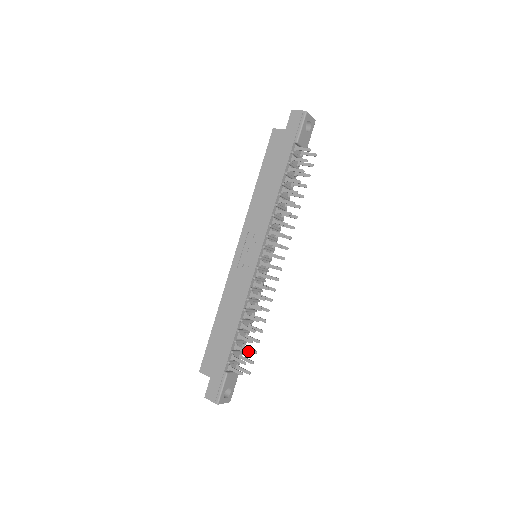
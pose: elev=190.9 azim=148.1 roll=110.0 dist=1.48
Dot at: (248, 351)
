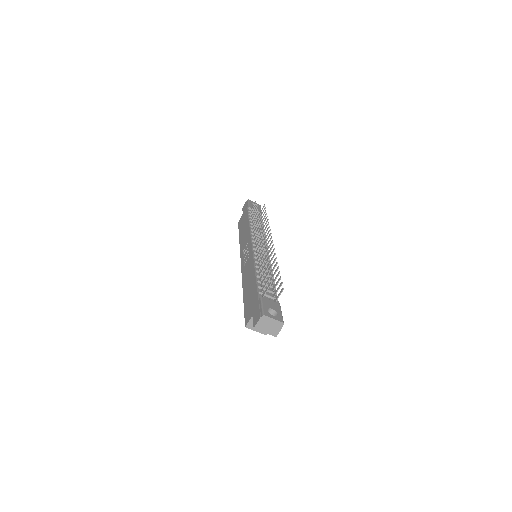
Dot at: (268, 272)
